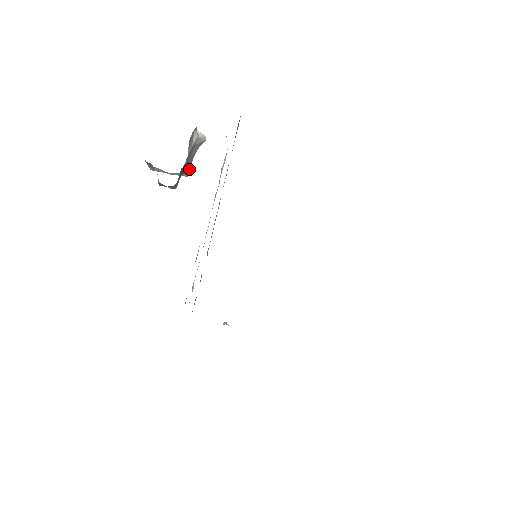
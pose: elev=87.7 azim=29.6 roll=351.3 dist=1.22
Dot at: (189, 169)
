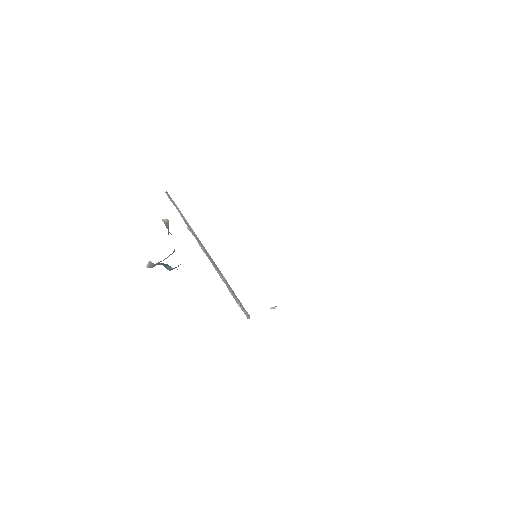
Dot at: occluded
